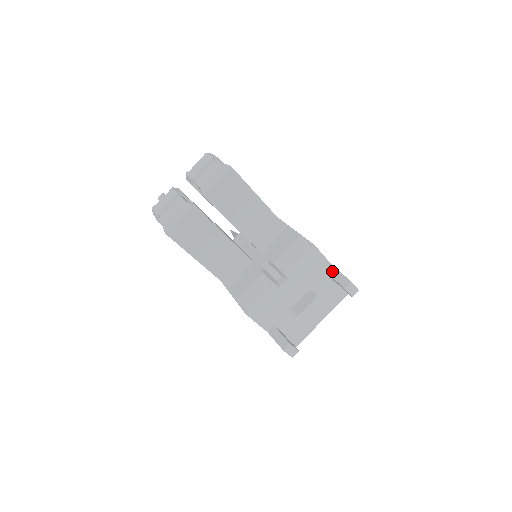
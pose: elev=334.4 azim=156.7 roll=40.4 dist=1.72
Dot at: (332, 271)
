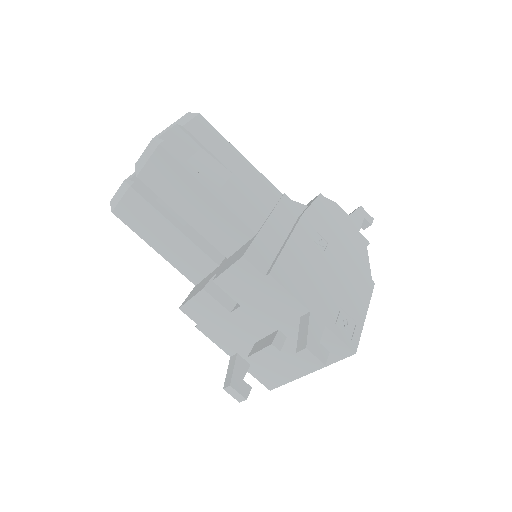
Dot at: (304, 318)
